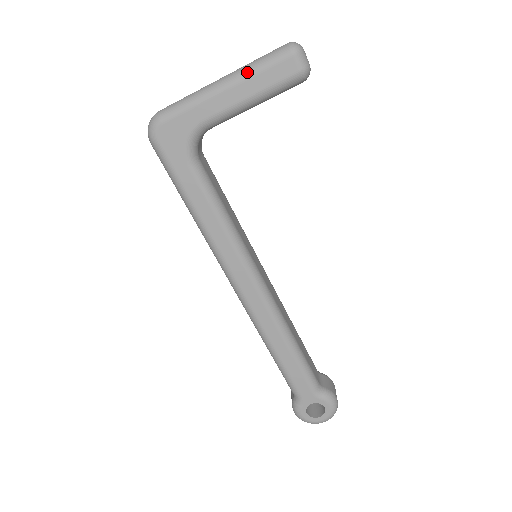
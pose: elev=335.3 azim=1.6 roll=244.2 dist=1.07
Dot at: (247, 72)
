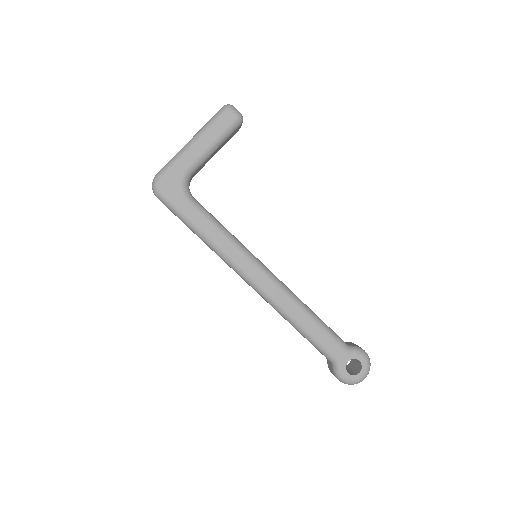
Dot at: (205, 129)
